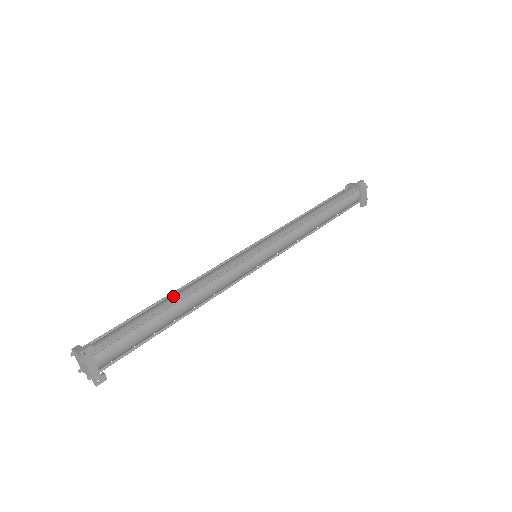
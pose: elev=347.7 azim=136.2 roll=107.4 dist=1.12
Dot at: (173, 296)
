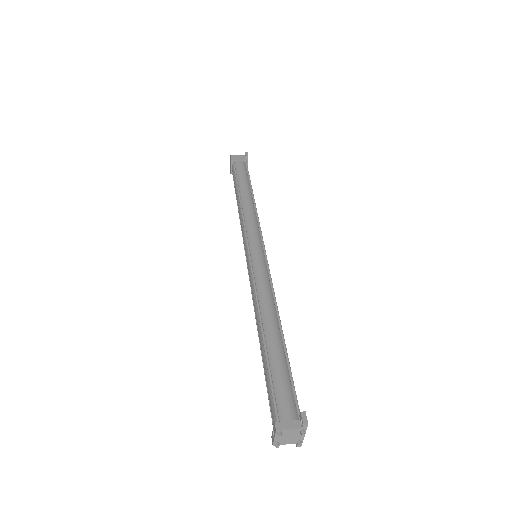
Dot at: (272, 327)
